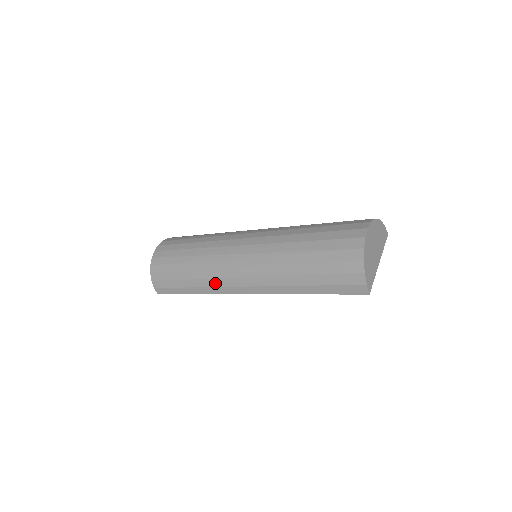
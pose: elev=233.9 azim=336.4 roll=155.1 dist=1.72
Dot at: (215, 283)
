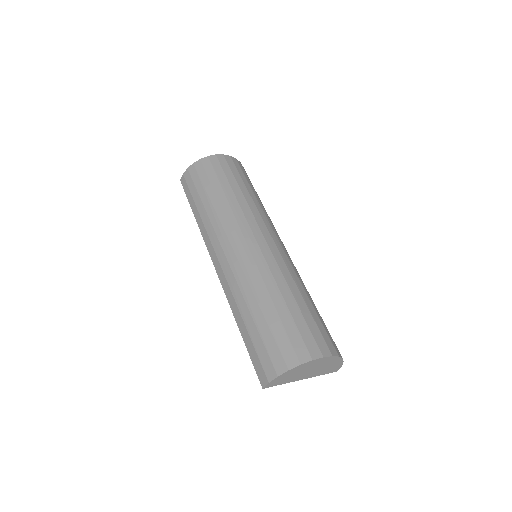
Dot at: (211, 232)
